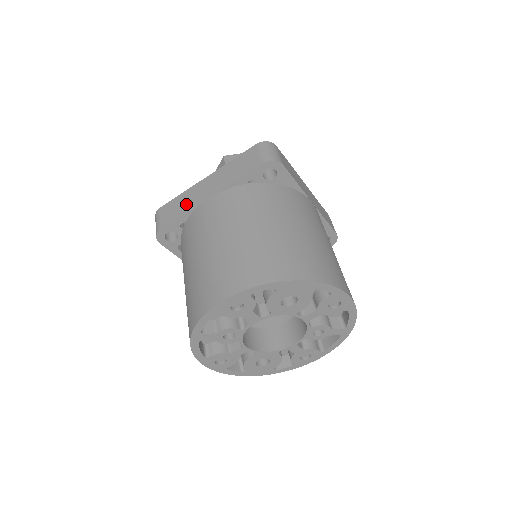
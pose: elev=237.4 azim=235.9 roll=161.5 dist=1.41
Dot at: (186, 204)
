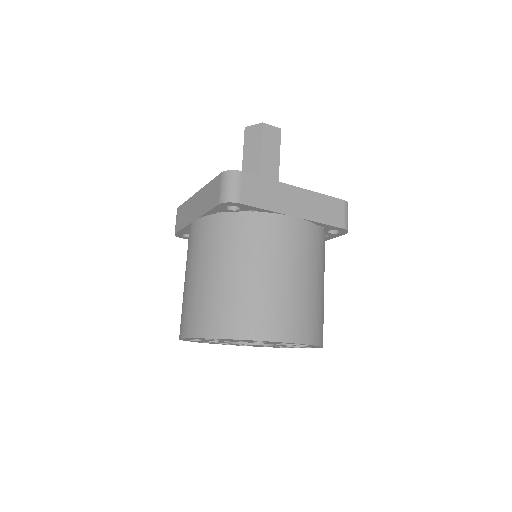
Dot at: (186, 217)
